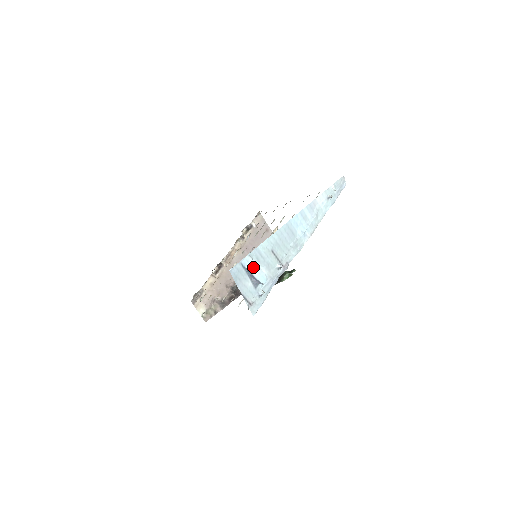
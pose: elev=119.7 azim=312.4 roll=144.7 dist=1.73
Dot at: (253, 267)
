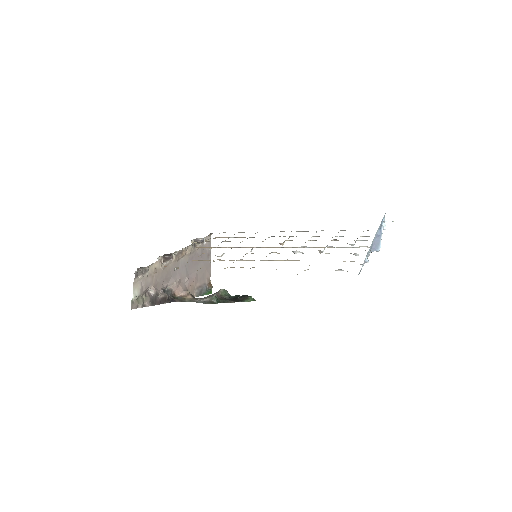
Dot at: occluded
